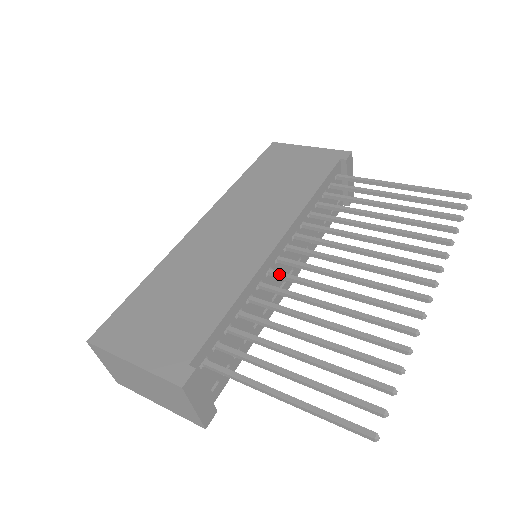
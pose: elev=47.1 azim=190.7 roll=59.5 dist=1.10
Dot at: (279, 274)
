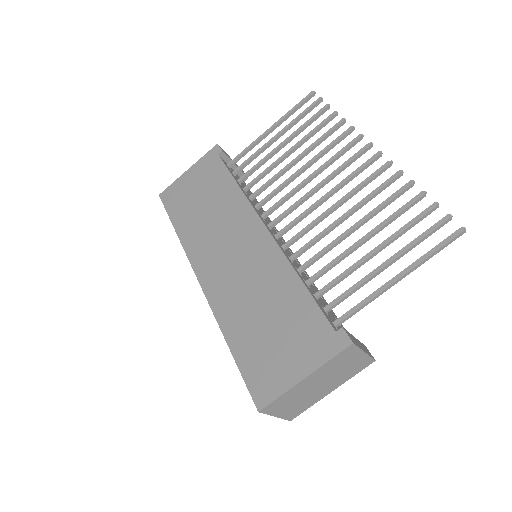
Dot at: (291, 241)
